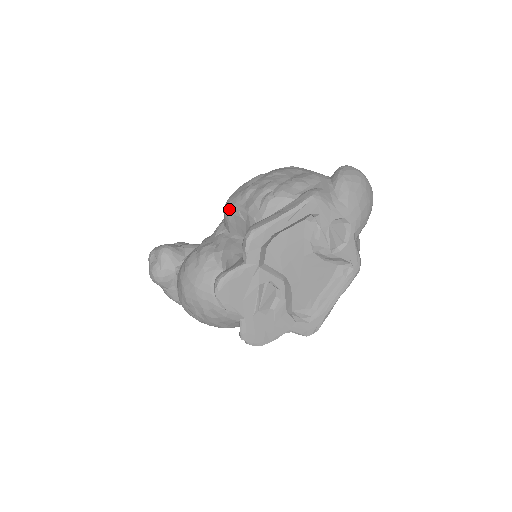
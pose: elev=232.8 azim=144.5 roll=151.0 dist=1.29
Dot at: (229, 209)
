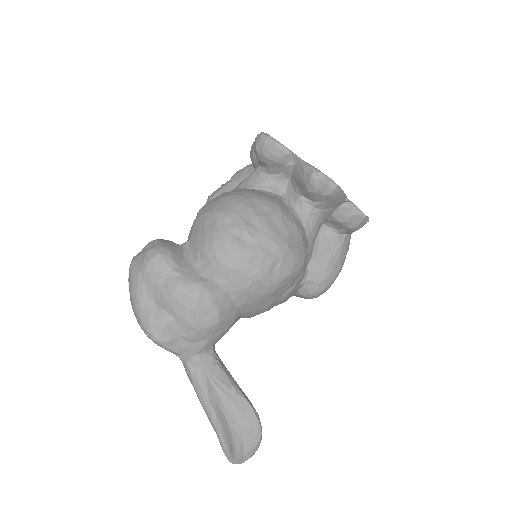
Dot at: (214, 191)
